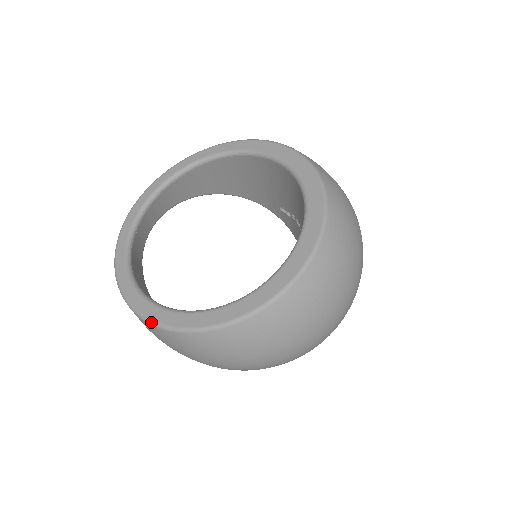
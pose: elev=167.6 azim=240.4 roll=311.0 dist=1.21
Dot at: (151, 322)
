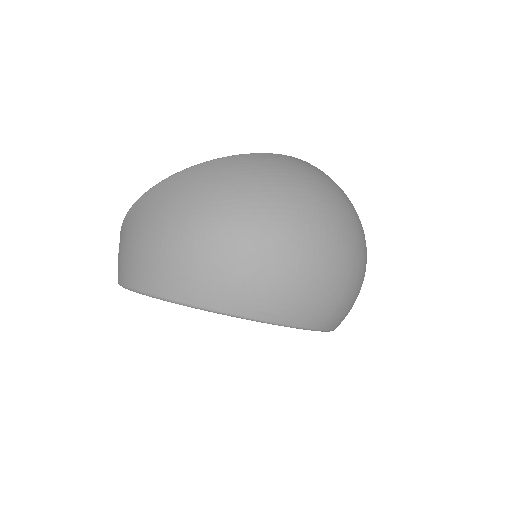
Dot at: (135, 203)
